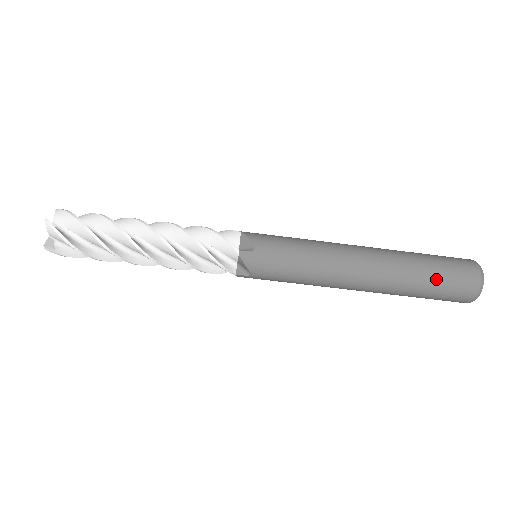
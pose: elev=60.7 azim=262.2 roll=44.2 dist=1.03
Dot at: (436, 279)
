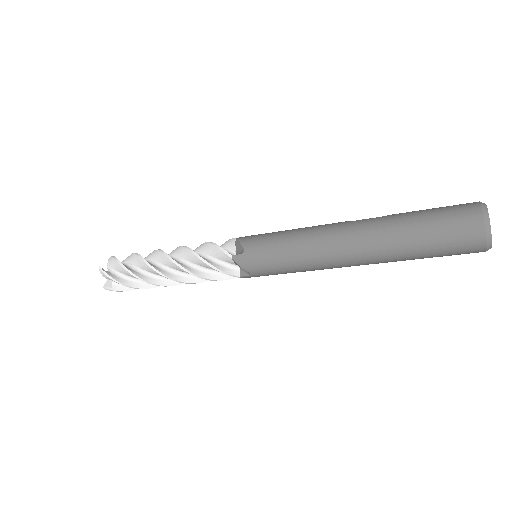
Dot at: (431, 257)
